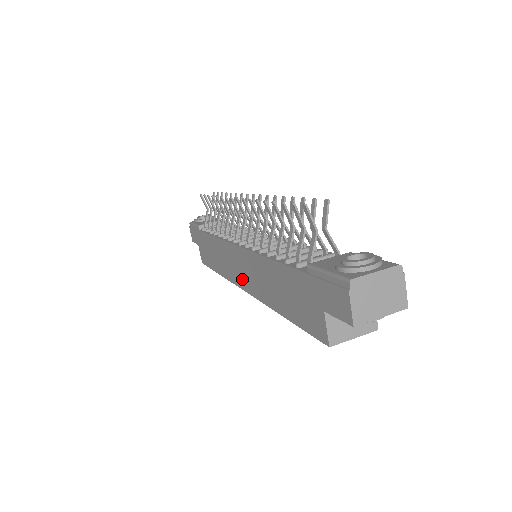
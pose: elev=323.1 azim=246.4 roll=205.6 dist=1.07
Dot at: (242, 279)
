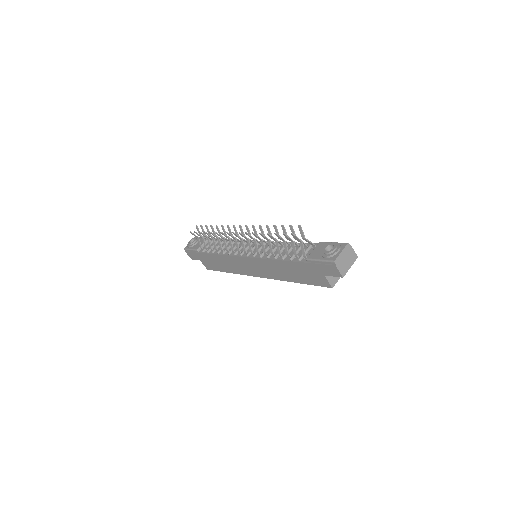
Dot at: (256, 272)
